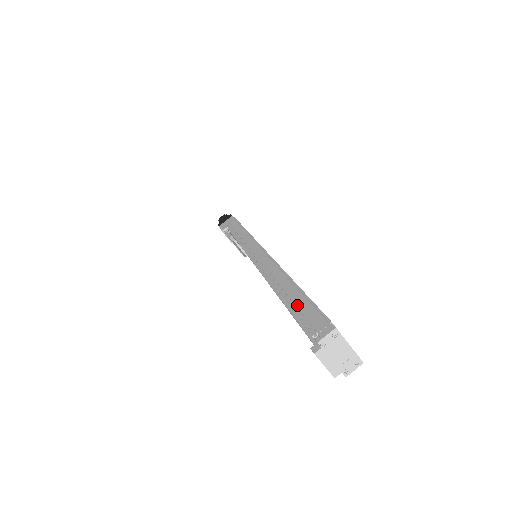
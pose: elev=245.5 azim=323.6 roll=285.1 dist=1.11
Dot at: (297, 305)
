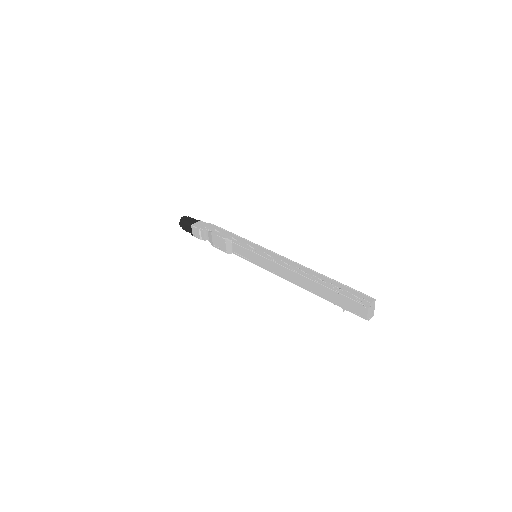
Dot at: (342, 288)
